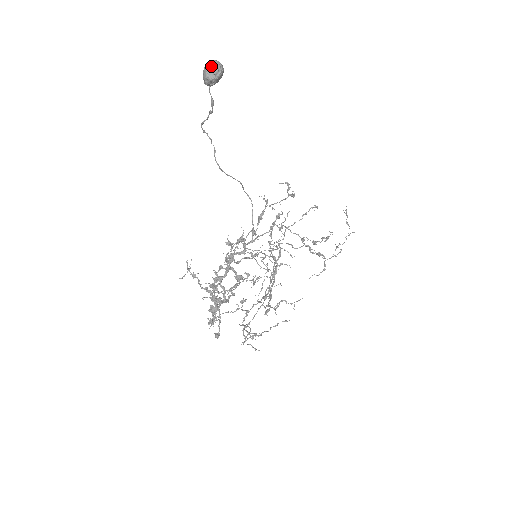
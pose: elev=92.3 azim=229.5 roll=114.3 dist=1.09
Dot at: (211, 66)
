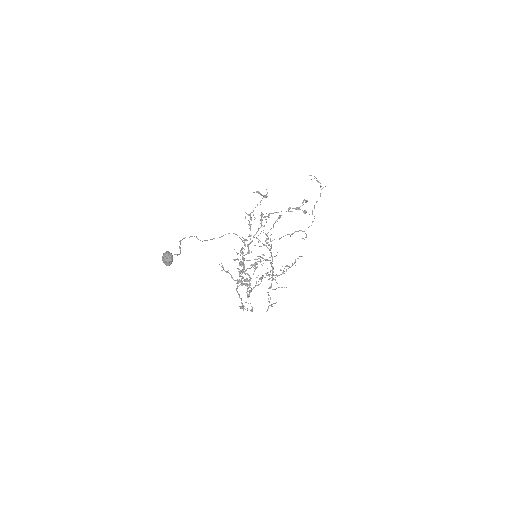
Dot at: (165, 262)
